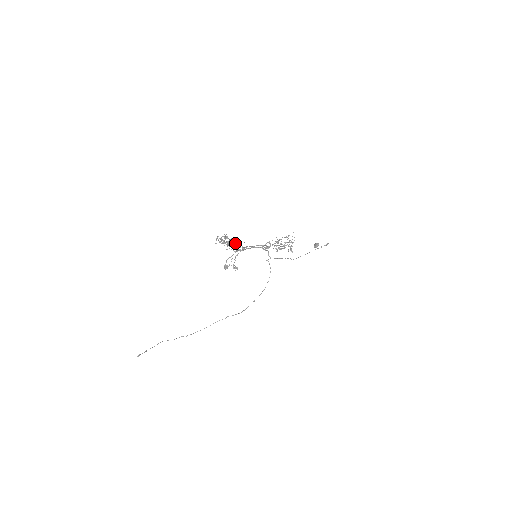
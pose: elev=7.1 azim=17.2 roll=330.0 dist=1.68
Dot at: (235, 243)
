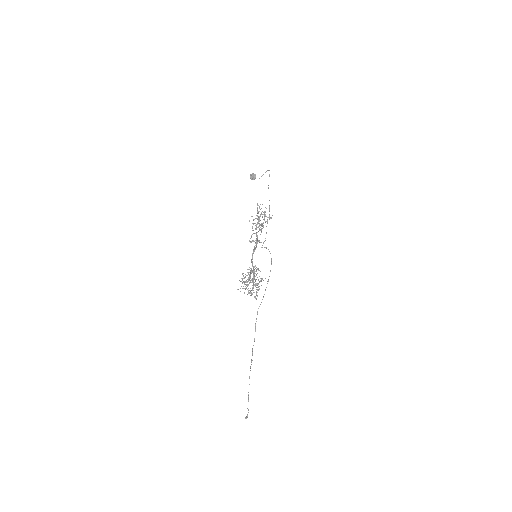
Dot at: (263, 280)
